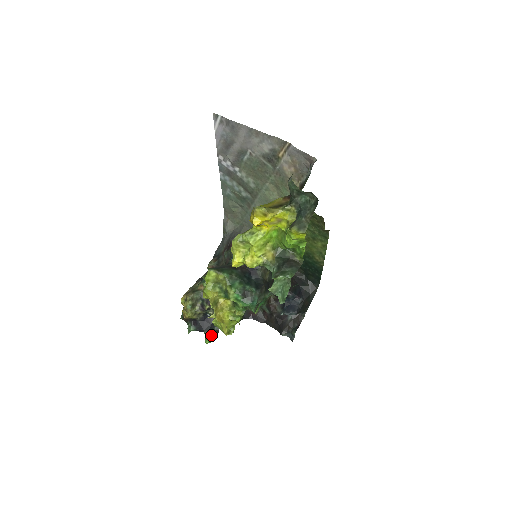
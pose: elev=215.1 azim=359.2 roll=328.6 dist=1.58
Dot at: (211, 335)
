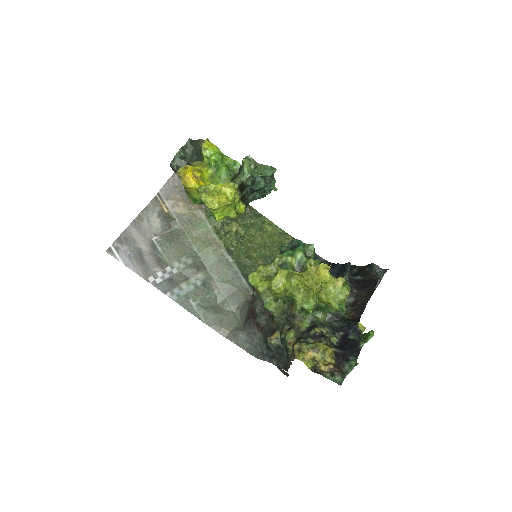
Dot at: (364, 335)
